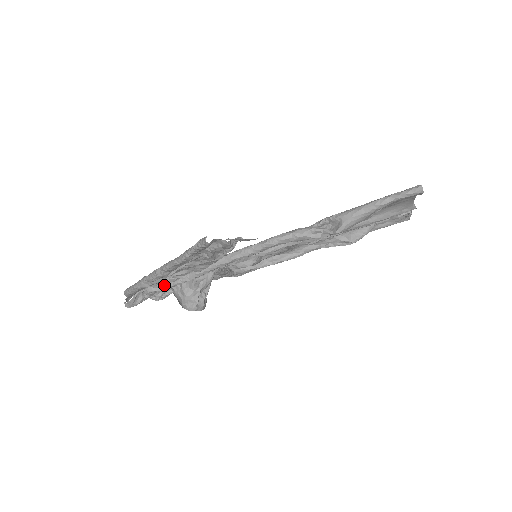
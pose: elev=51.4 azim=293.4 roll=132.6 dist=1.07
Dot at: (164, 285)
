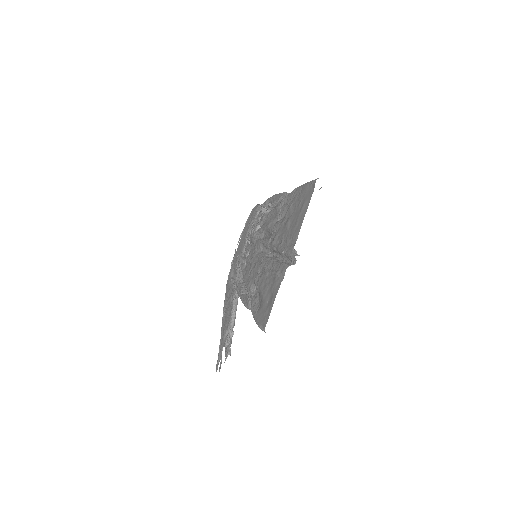
Dot at: occluded
